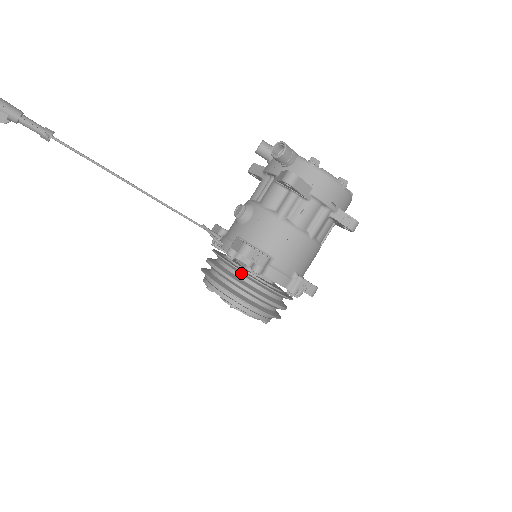
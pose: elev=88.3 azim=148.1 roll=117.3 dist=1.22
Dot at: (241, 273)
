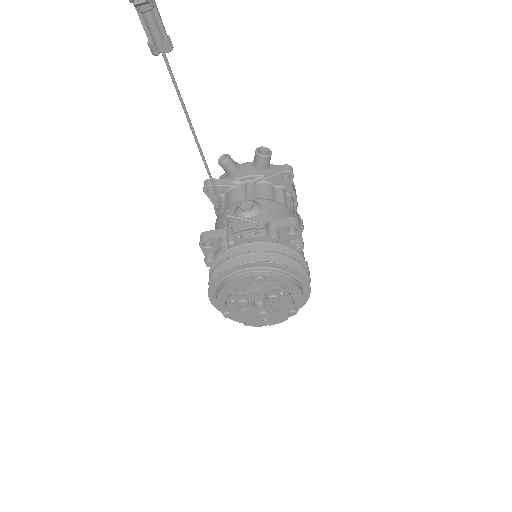
Dot at: (287, 252)
